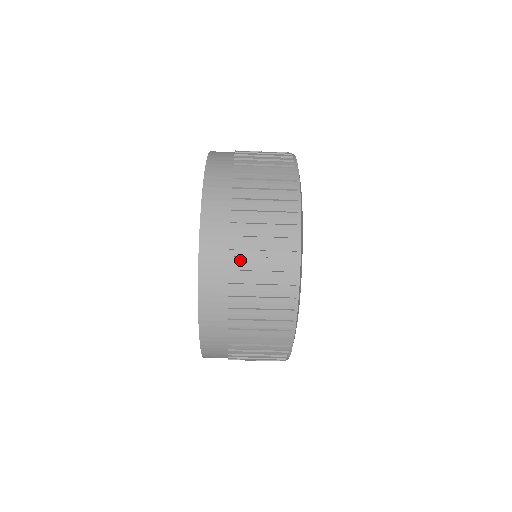
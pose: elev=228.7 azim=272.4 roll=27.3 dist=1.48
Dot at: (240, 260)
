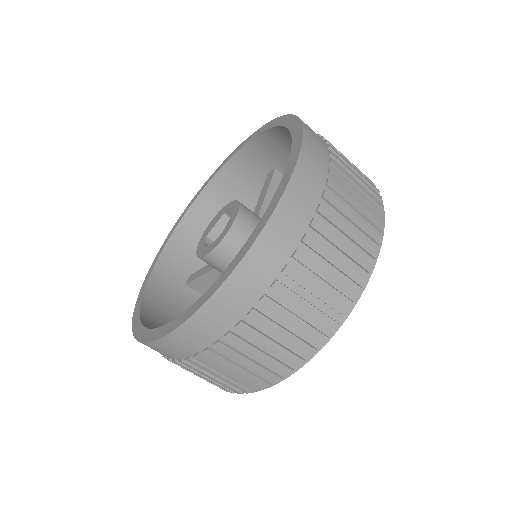
Dot at: (216, 357)
